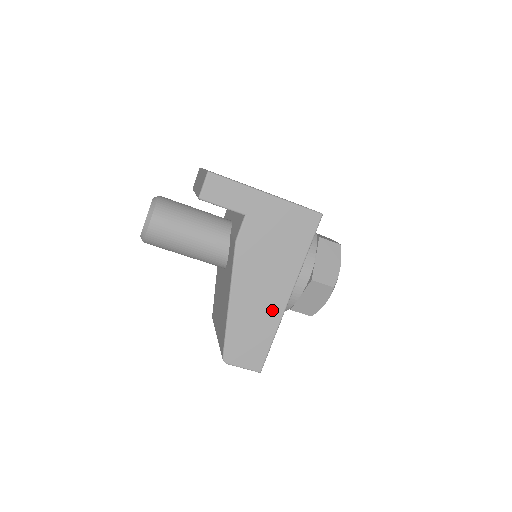
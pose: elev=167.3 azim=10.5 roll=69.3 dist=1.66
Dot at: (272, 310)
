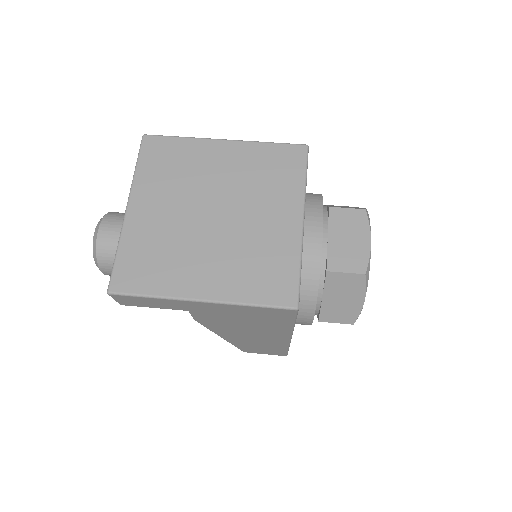
Dot at: (274, 342)
